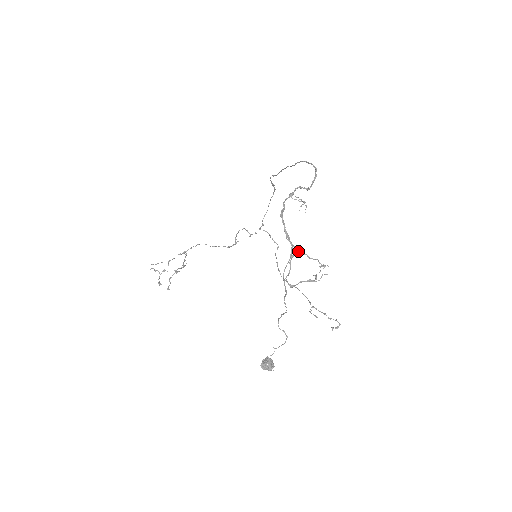
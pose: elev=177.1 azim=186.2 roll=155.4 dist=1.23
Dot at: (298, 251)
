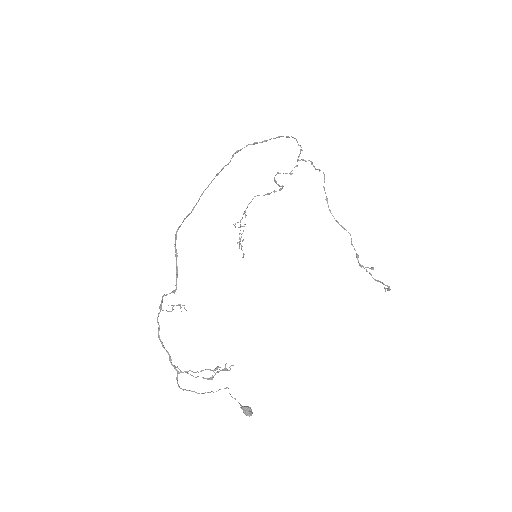
Dot at: (179, 373)
